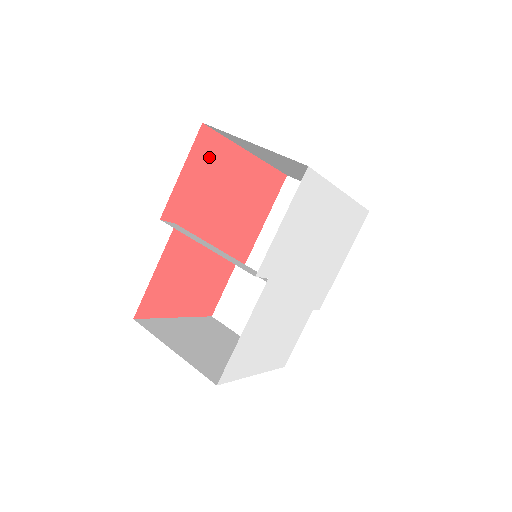
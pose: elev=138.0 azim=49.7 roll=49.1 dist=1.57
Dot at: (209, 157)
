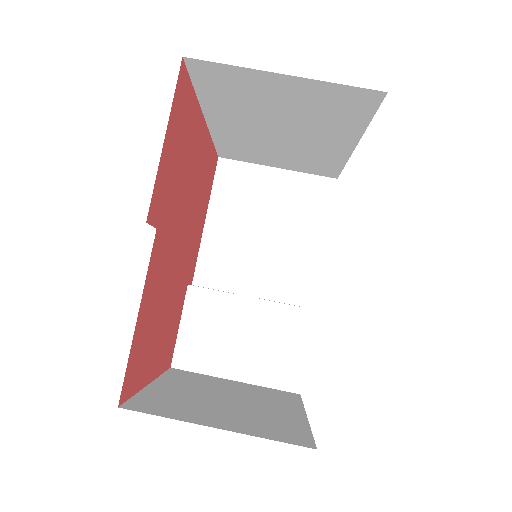
Dot at: (182, 118)
